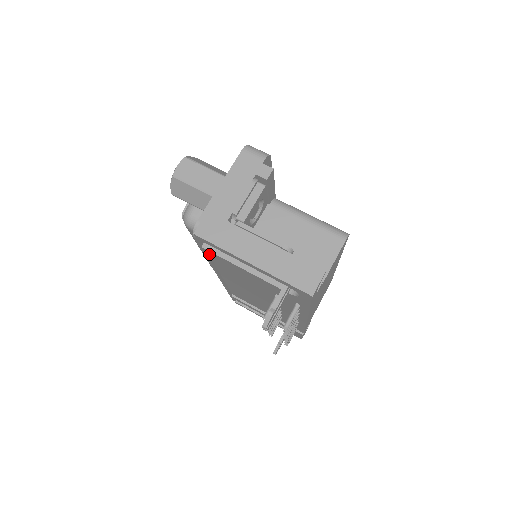
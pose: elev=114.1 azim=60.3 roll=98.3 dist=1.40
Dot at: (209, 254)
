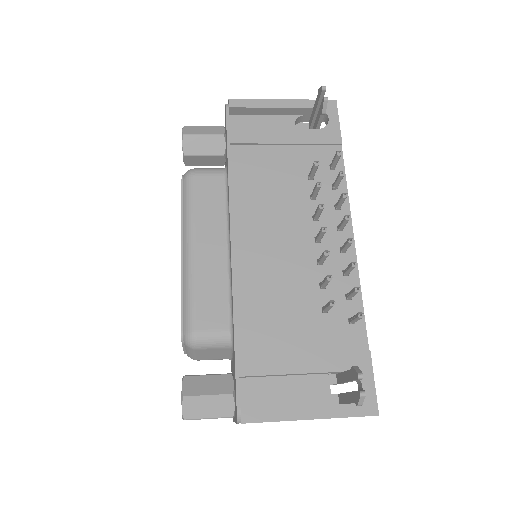
Dot at: (236, 141)
